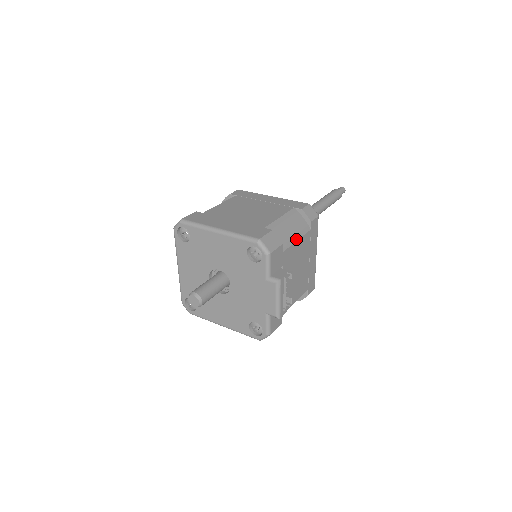
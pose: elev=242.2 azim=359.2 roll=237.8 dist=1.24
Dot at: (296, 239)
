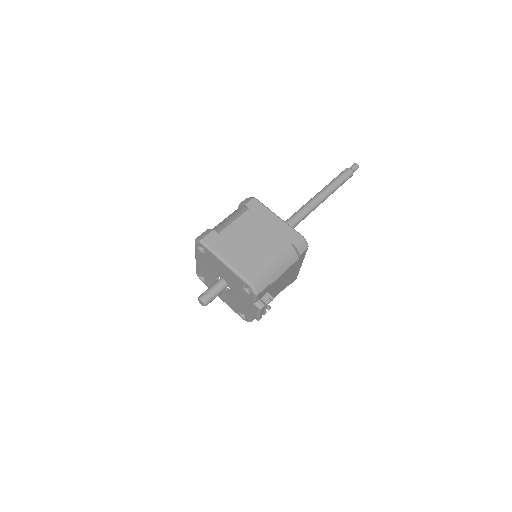
Dot at: (283, 272)
